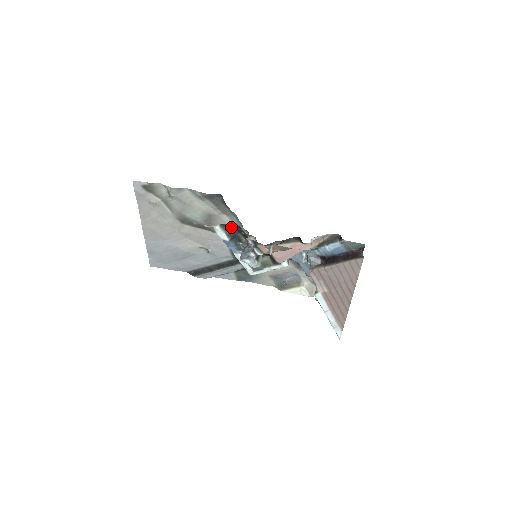
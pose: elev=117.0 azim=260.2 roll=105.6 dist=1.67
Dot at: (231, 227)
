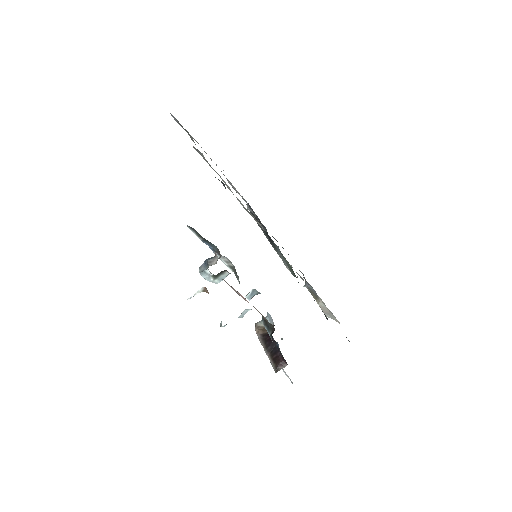
Dot at: occluded
